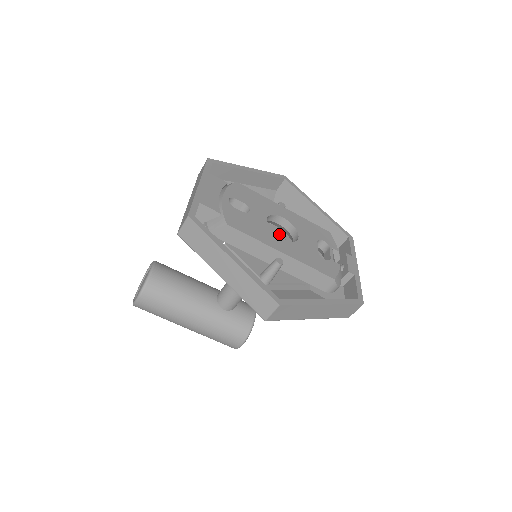
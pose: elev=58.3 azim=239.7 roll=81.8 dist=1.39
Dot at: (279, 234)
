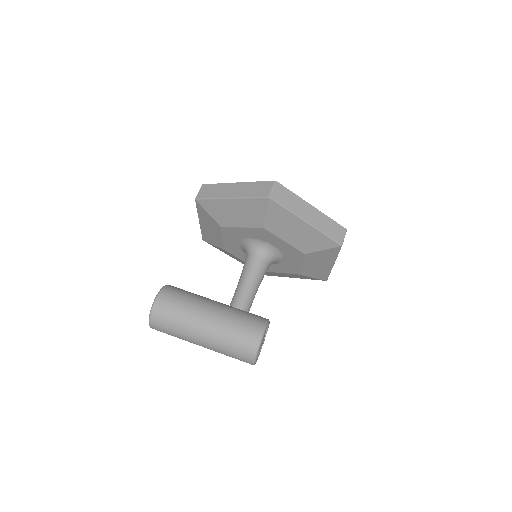
Dot at: occluded
